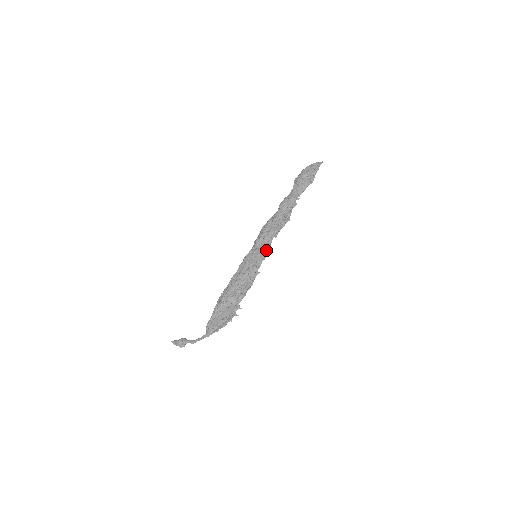
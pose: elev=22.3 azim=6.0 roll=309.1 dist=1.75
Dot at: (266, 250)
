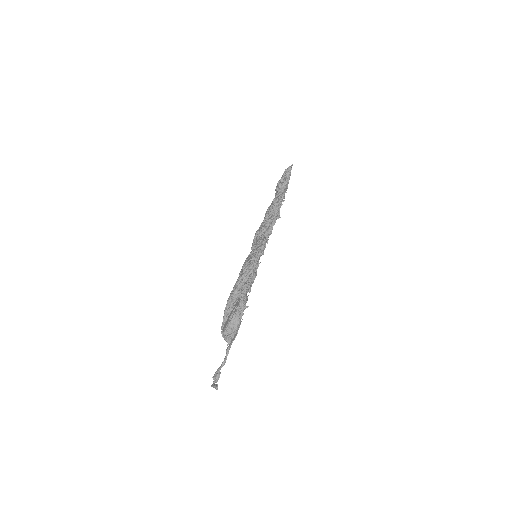
Dot at: (259, 242)
